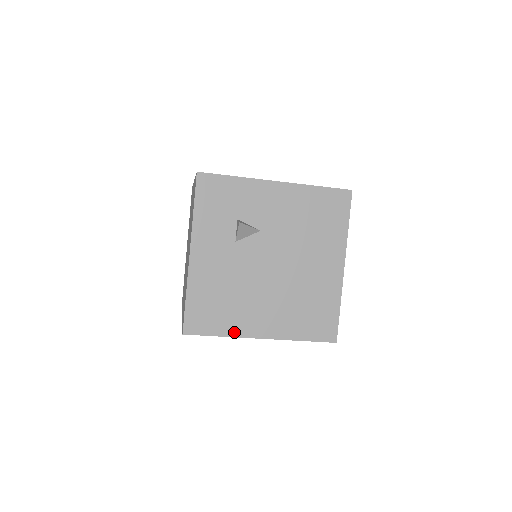
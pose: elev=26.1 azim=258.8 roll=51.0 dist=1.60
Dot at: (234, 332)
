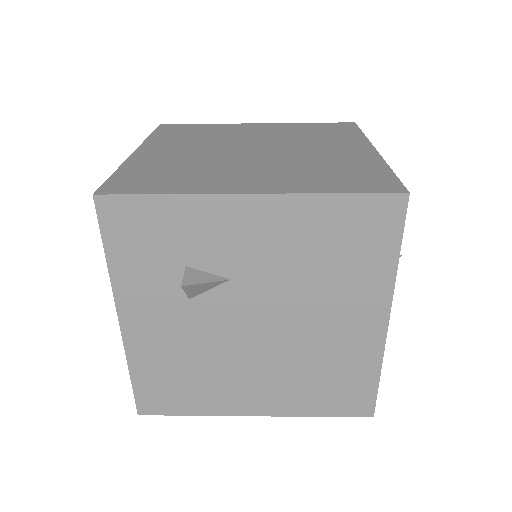
Dot at: (211, 410)
